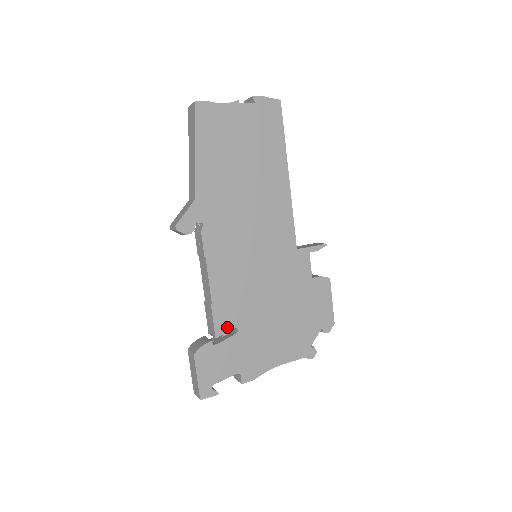
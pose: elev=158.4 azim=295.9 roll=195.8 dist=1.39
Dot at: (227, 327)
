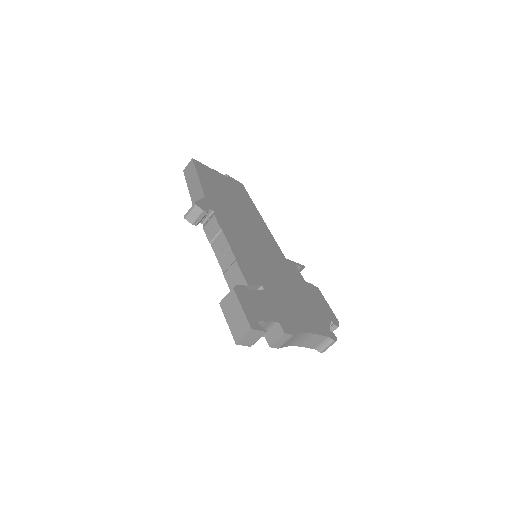
Dot at: (254, 282)
